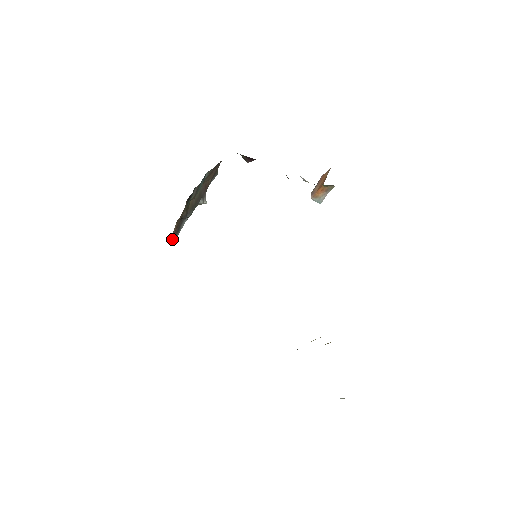
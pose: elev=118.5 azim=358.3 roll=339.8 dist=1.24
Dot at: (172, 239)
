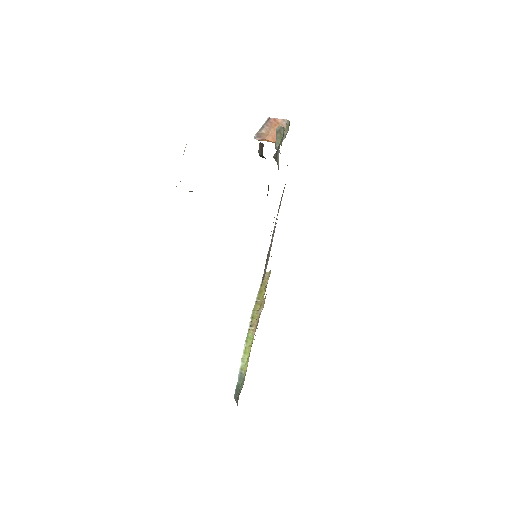
Dot at: occluded
